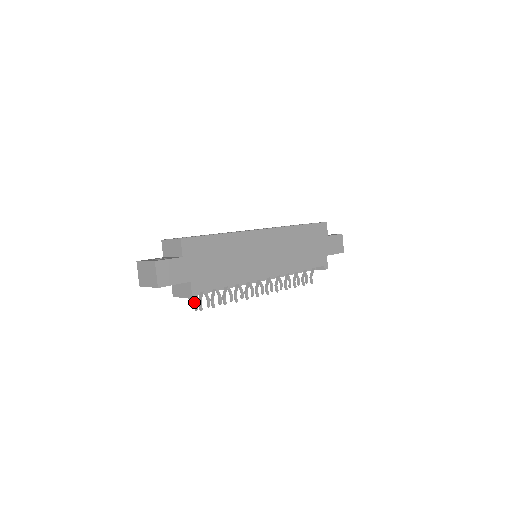
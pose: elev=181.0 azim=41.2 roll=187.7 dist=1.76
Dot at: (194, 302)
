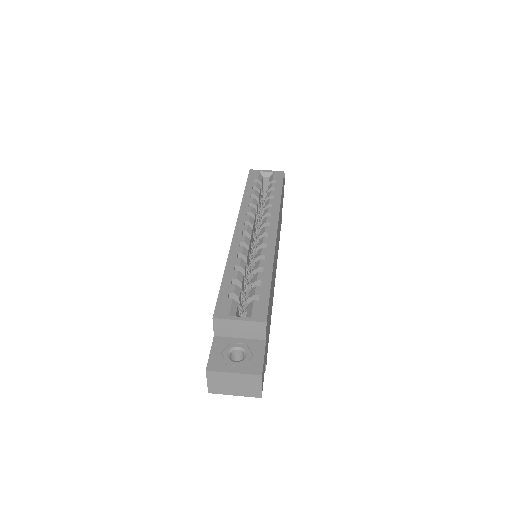
Dot at: occluded
